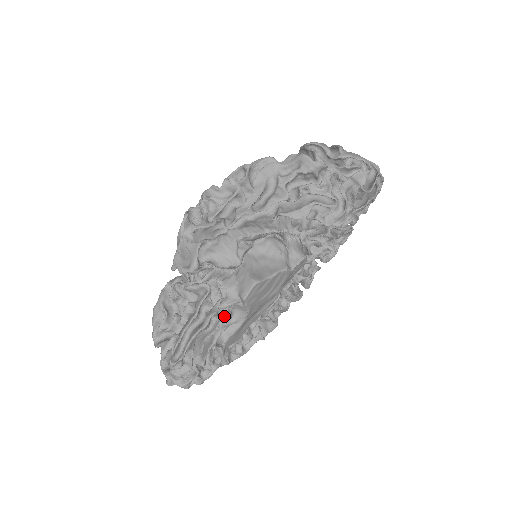
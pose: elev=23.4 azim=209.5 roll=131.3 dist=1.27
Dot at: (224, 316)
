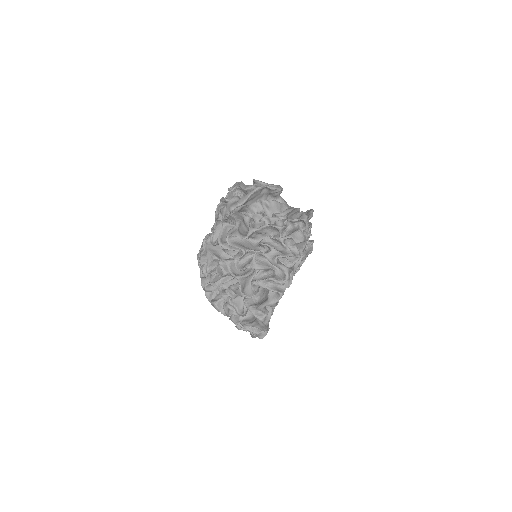
Dot at: occluded
